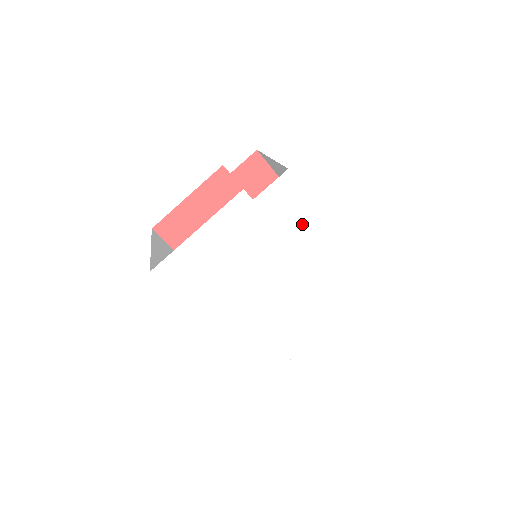
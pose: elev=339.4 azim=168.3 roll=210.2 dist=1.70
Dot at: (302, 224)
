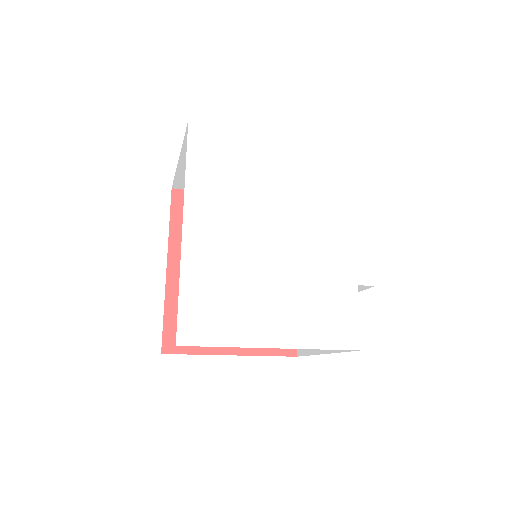
Dot at: (347, 214)
